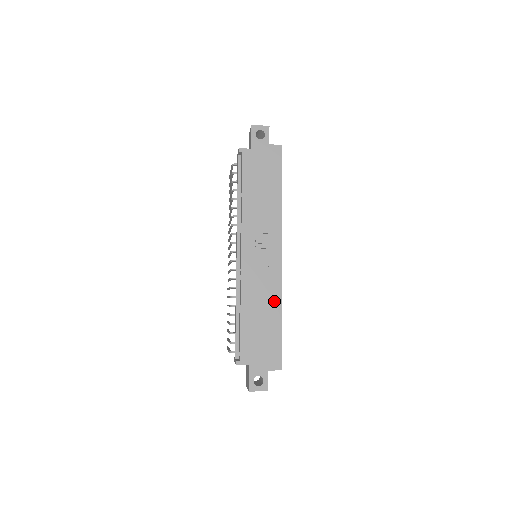
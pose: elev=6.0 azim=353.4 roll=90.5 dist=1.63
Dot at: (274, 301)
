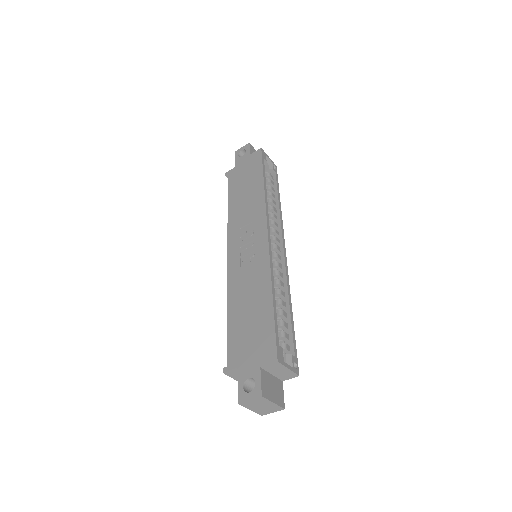
Dot at: (262, 282)
